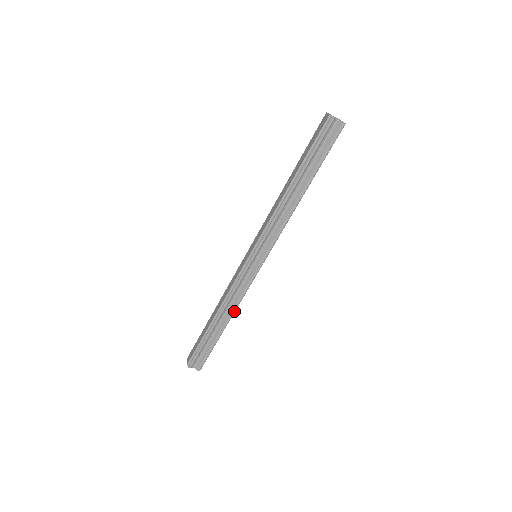
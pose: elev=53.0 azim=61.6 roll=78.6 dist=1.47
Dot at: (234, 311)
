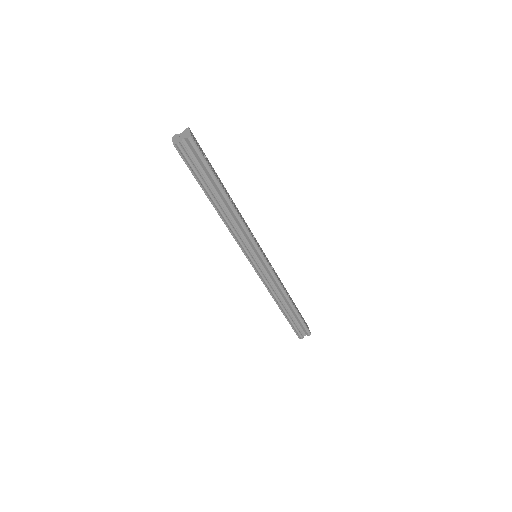
Dot at: (286, 294)
